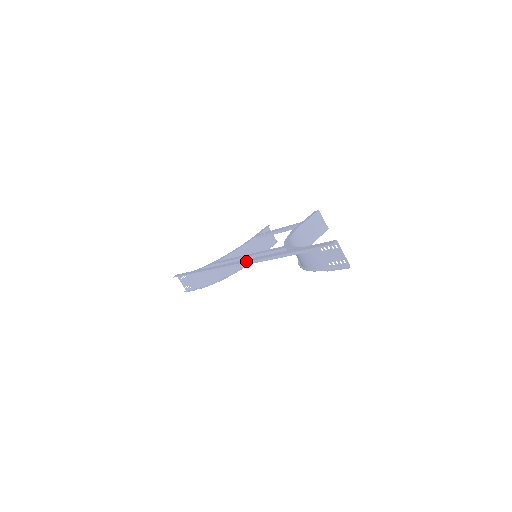
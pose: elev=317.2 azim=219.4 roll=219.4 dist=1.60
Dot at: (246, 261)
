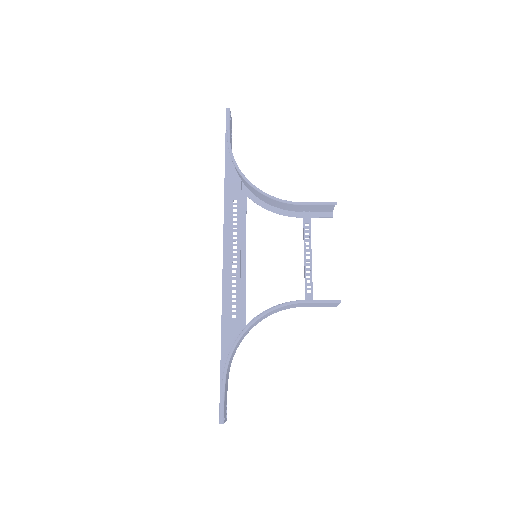
Dot at: (225, 235)
